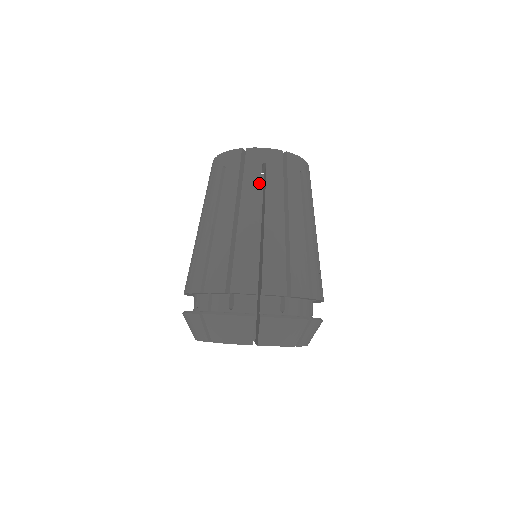
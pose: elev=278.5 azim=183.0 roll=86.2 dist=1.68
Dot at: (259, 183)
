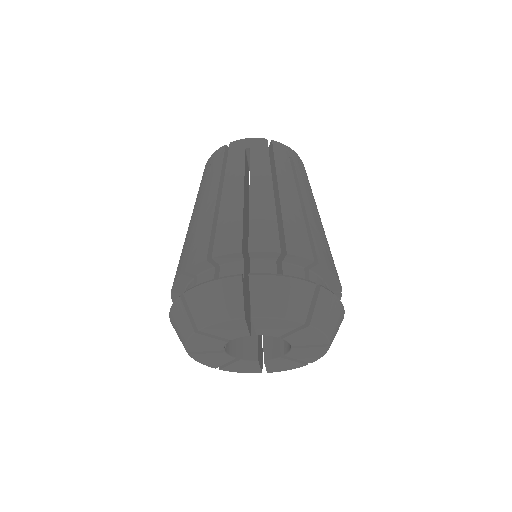
Dot at: (291, 169)
